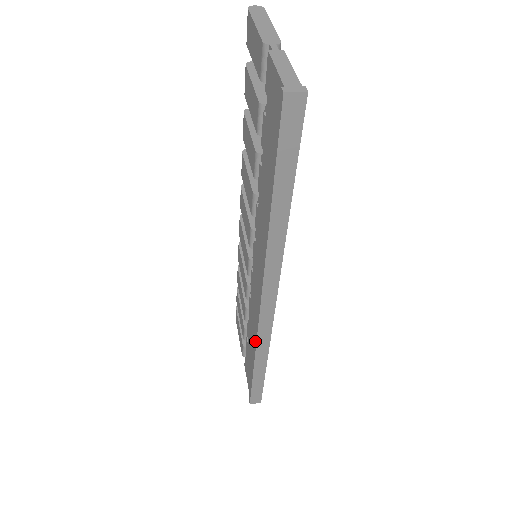
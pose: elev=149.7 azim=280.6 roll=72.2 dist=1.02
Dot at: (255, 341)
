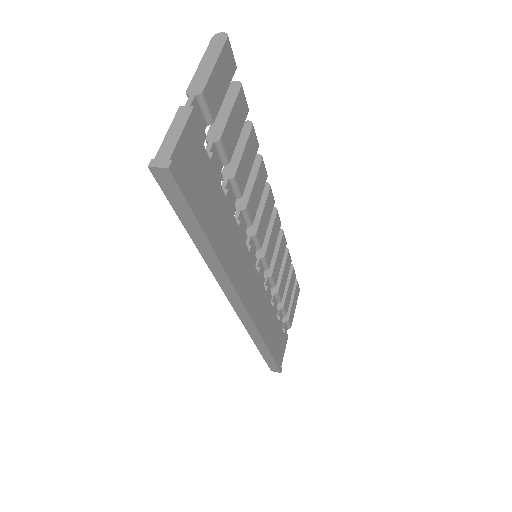
Dot at: occluded
